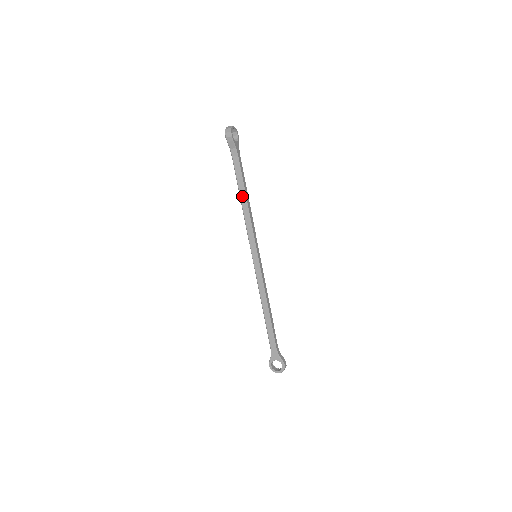
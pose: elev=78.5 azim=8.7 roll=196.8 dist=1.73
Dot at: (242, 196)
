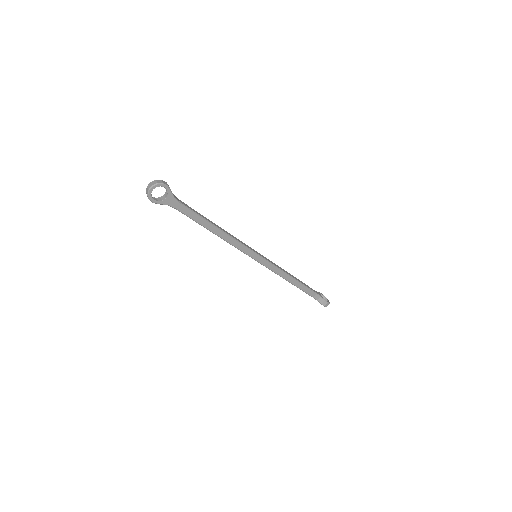
Dot at: (208, 229)
